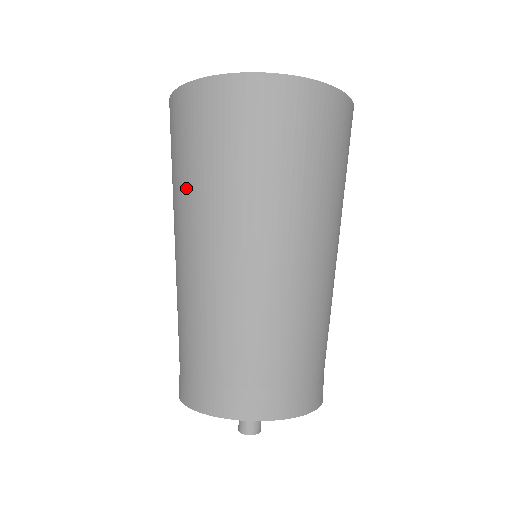
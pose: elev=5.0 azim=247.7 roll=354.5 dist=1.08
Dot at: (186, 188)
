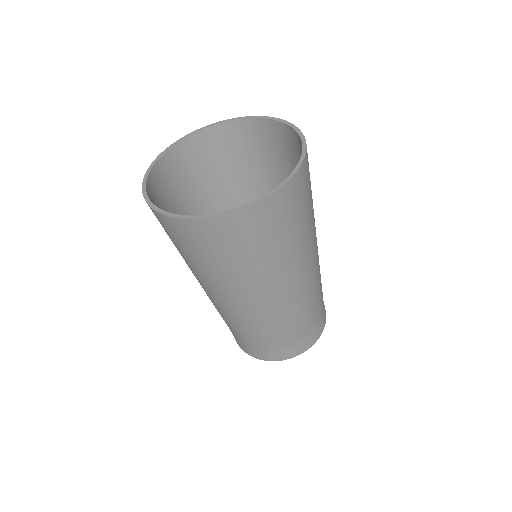
Dot at: occluded
